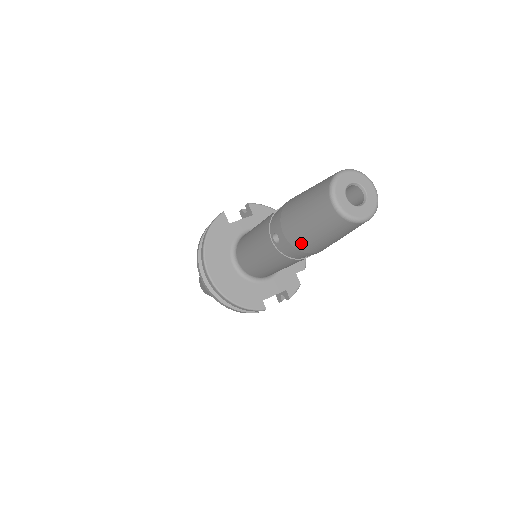
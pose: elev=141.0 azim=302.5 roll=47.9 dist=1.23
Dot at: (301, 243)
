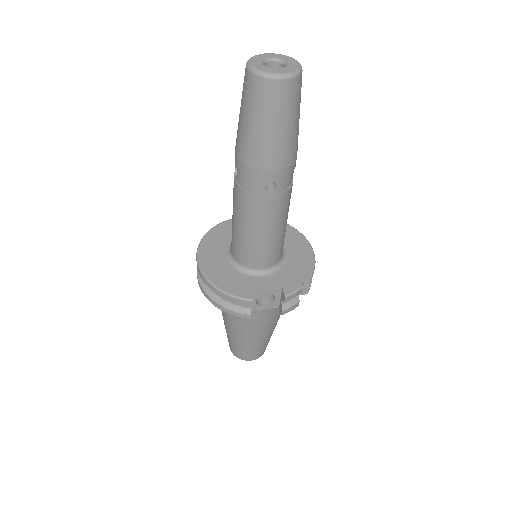
Dot at: (245, 150)
